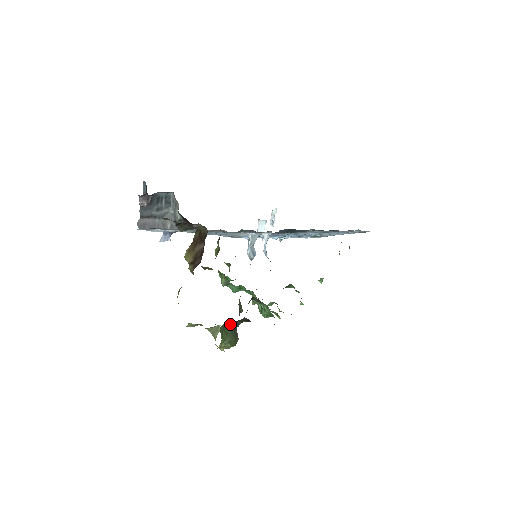
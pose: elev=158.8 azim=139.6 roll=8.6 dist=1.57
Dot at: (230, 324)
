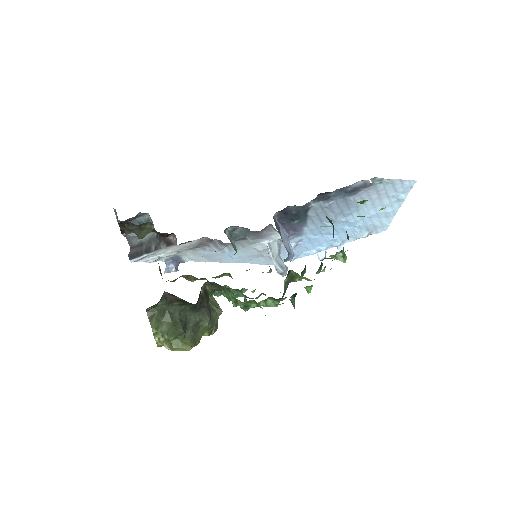
Dot at: (161, 308)
